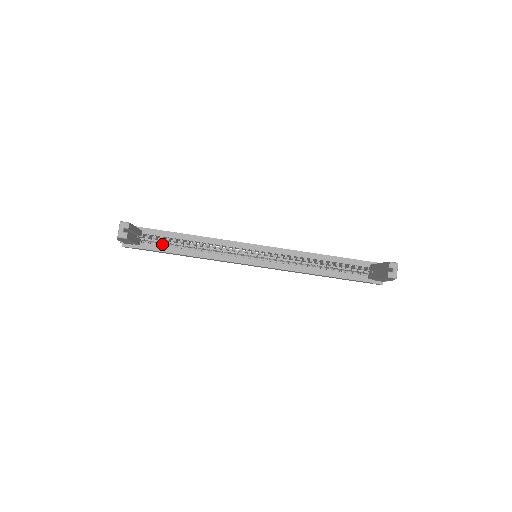
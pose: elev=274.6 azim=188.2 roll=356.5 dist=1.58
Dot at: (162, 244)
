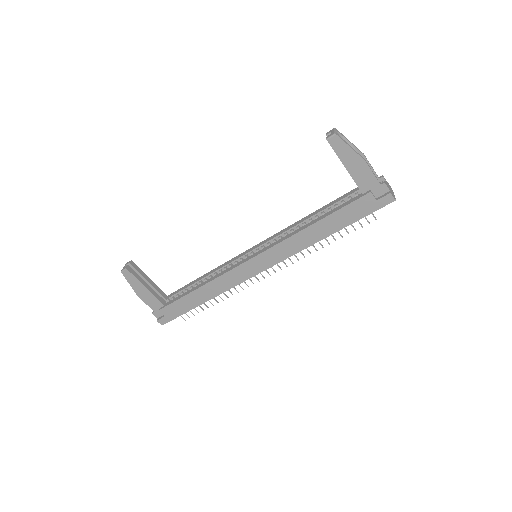
Dot at: occluded
